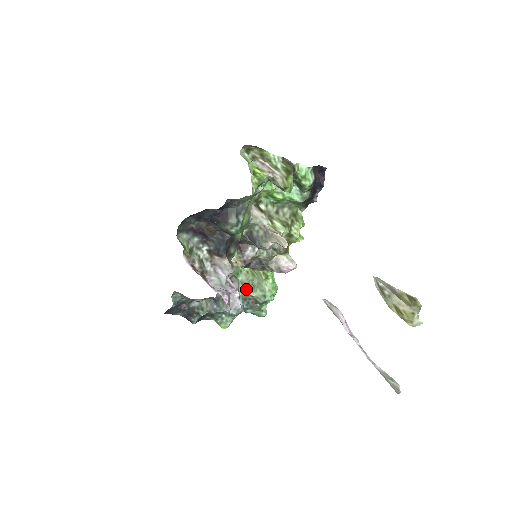
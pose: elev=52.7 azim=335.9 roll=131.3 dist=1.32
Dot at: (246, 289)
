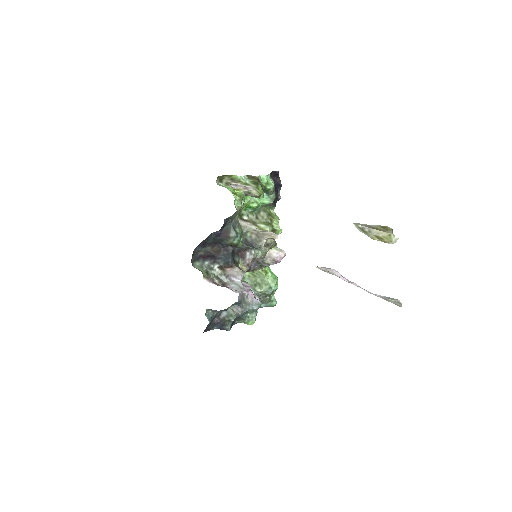
Dot at: (254, 289)
